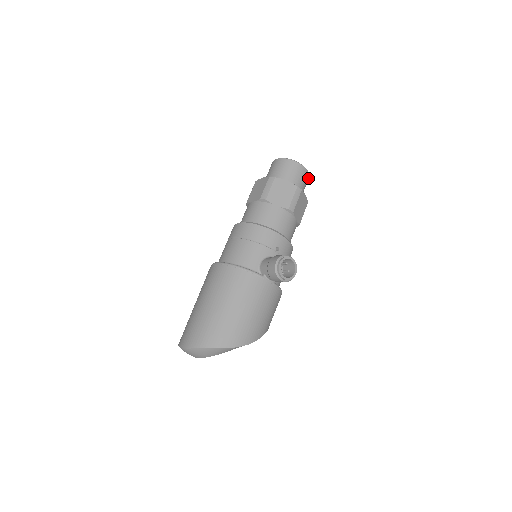
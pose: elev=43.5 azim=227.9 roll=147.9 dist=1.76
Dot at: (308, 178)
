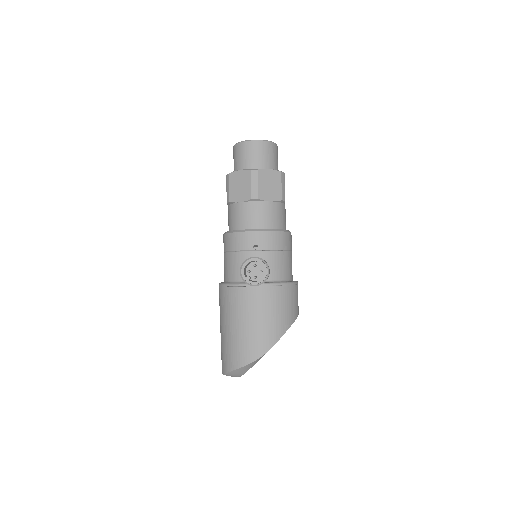
Dot at: (272, 145)
